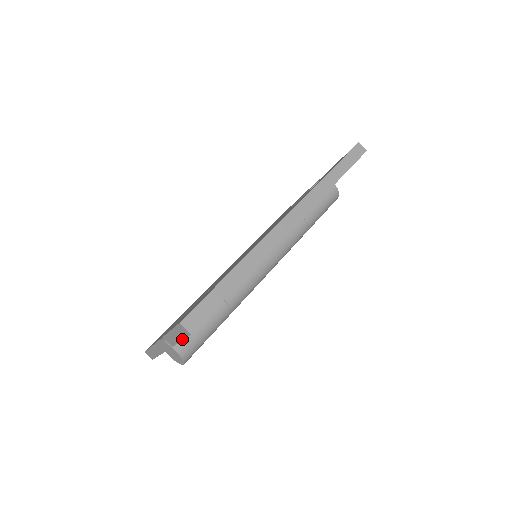
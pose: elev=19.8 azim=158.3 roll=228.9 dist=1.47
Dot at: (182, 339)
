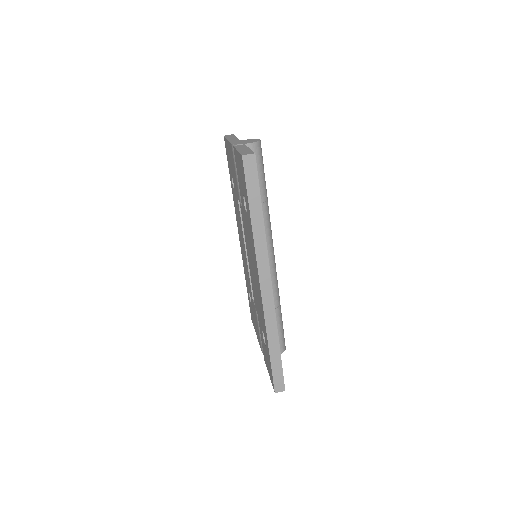
Dot at: occluded
